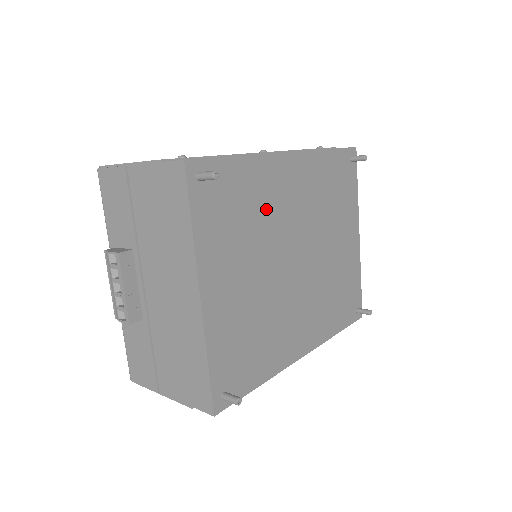
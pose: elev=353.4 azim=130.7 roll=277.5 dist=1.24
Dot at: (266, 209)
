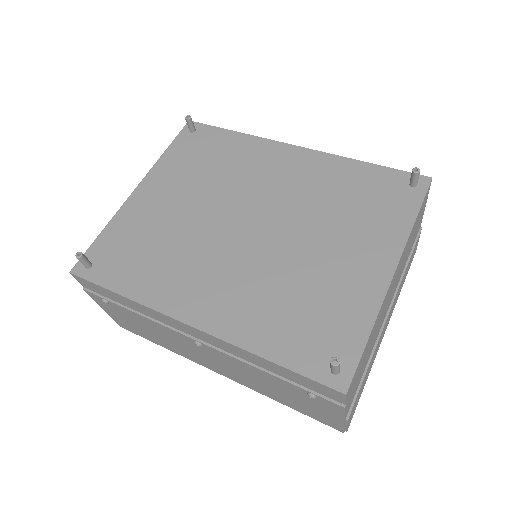
Dot at: (239, 171)
